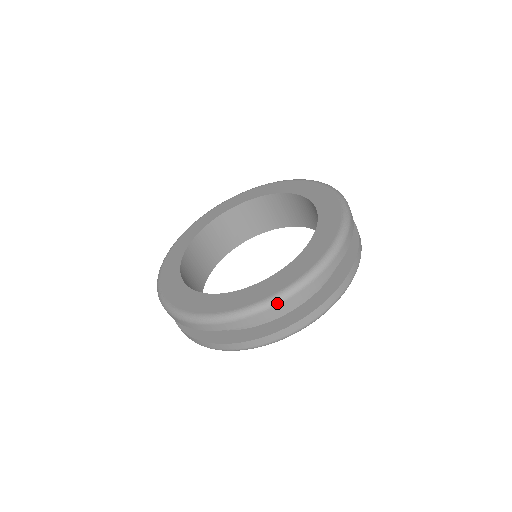
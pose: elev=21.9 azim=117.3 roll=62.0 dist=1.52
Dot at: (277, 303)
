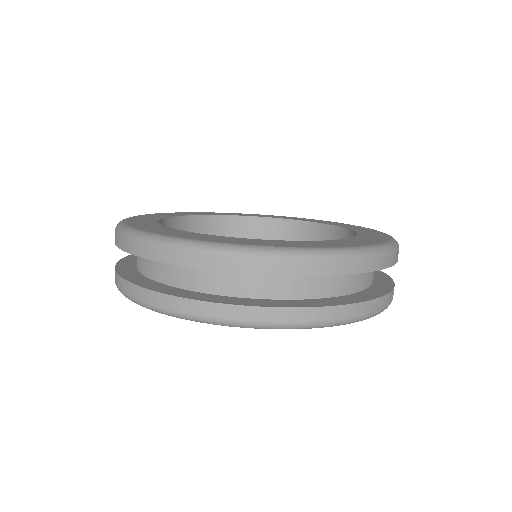
Dot at: (351, 257)
